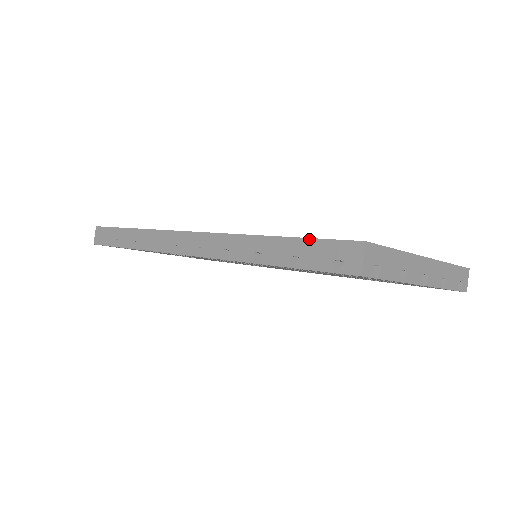
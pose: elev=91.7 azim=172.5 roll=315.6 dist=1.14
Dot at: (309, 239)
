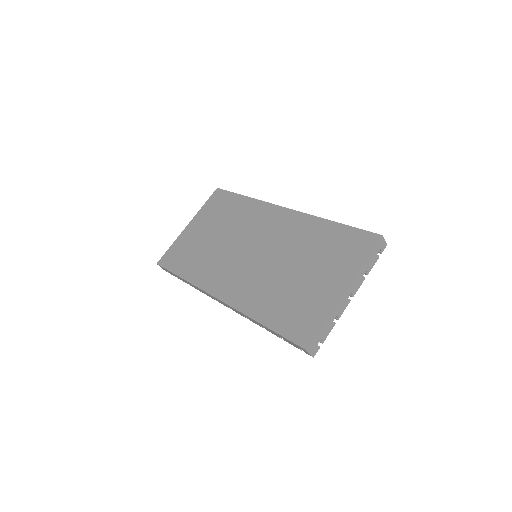
Dot at: (282, 336)
